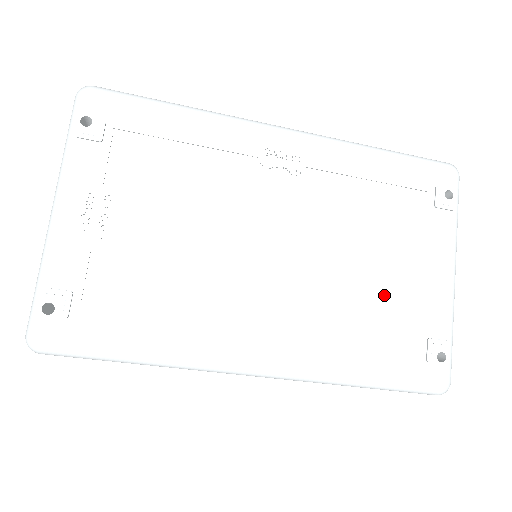
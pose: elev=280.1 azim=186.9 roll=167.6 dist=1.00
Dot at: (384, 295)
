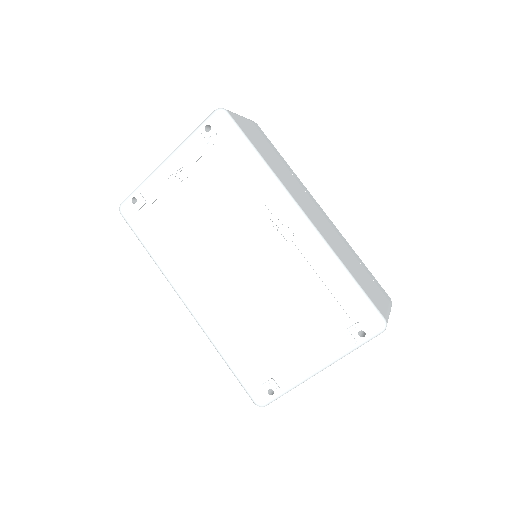
Dot at: (271, 338)
